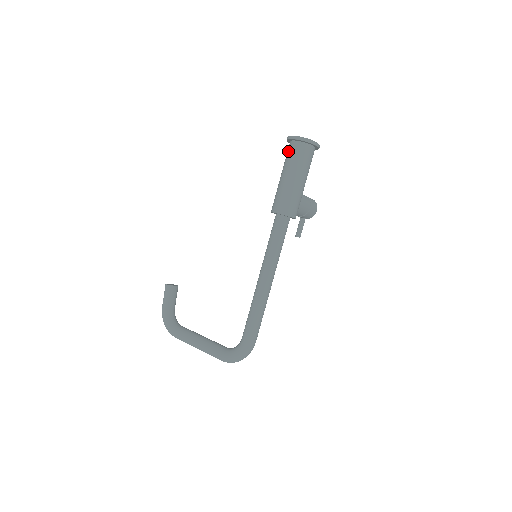
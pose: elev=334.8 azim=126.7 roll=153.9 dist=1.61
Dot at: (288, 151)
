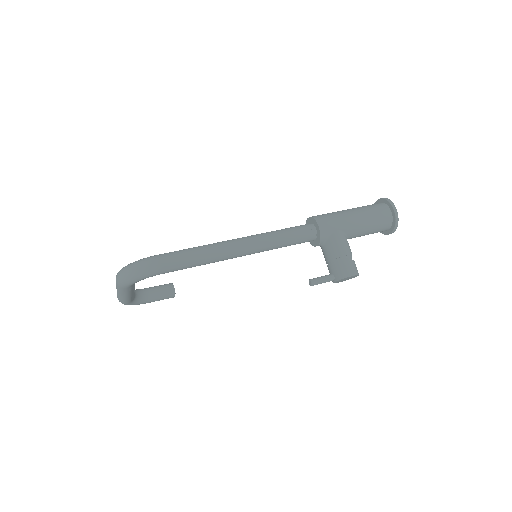
Dot at: occluded
